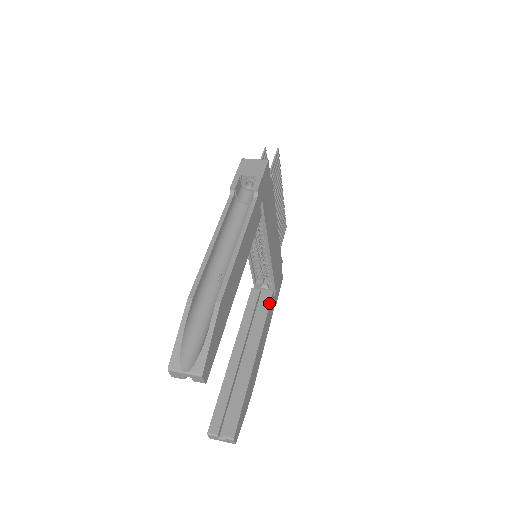
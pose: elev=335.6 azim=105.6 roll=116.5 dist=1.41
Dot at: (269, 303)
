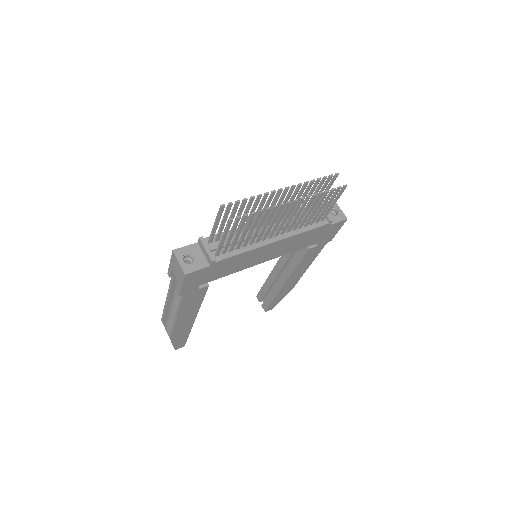
Dot at: (302, 256)
